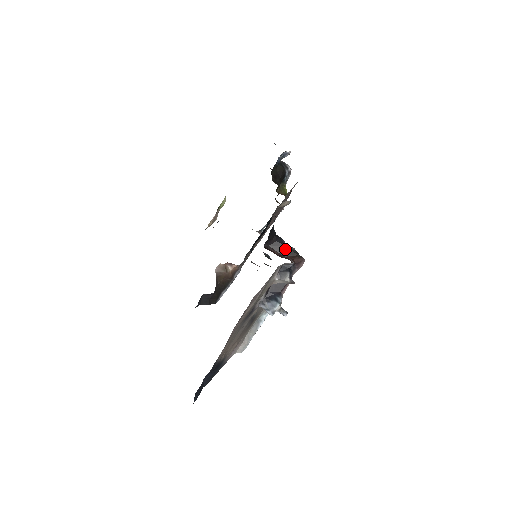
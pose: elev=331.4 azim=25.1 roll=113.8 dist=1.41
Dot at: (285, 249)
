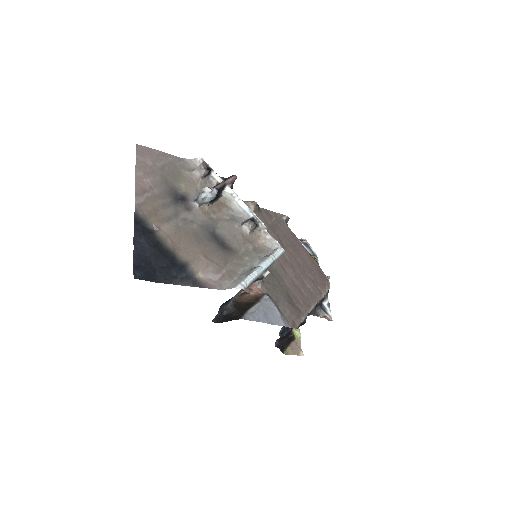
Dot at: occluded
